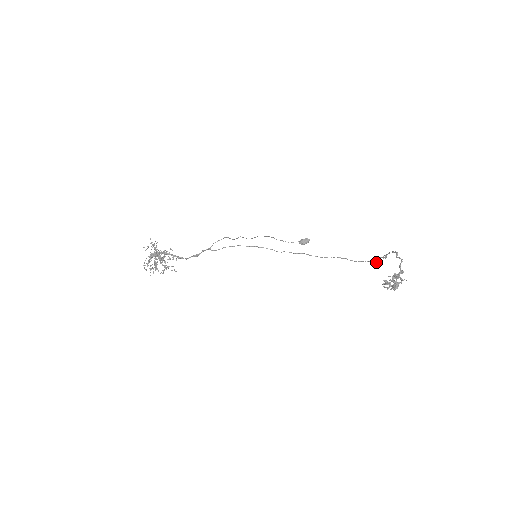
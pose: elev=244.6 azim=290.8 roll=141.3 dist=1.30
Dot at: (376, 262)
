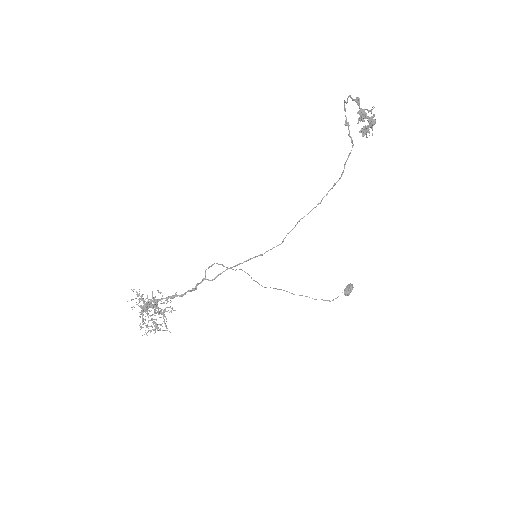
Dot at: (352, 145)
